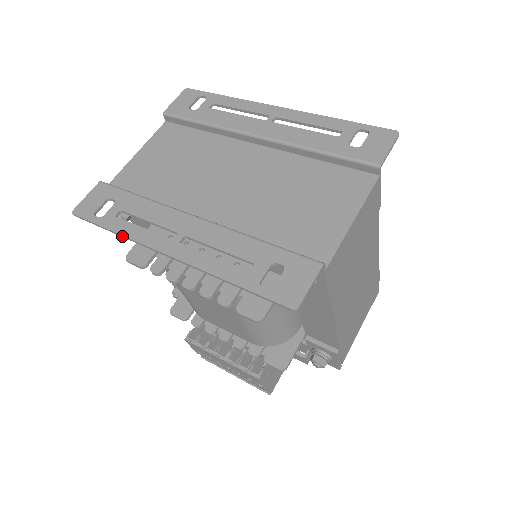
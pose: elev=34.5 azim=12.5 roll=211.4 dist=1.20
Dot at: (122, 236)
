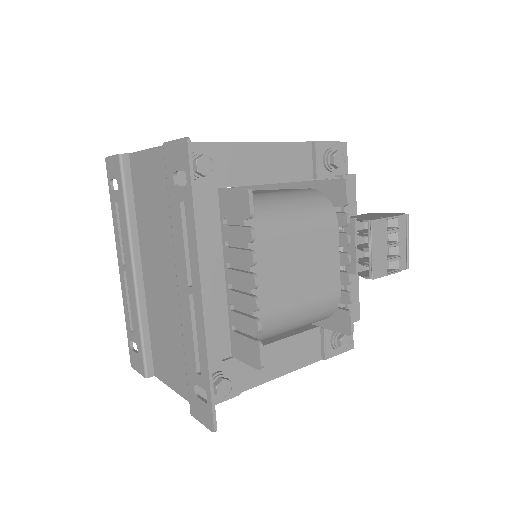
Dot at: (114, 220)
